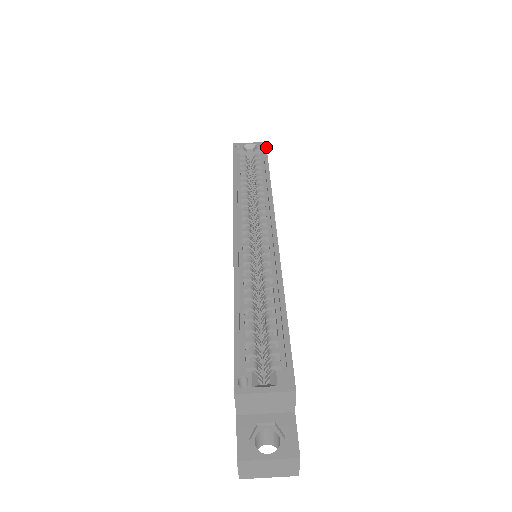
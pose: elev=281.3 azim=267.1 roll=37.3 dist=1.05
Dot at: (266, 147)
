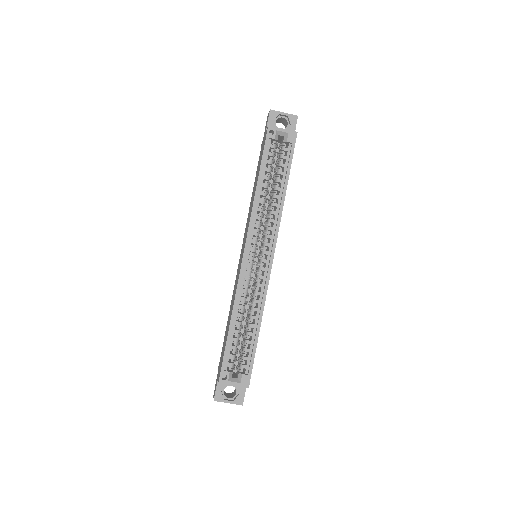
Dot at: (295, 142)
